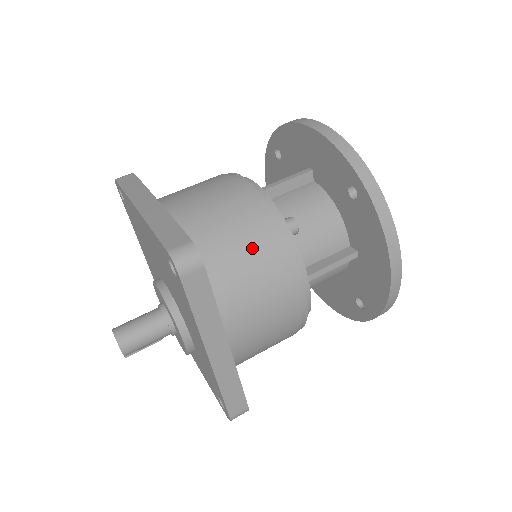
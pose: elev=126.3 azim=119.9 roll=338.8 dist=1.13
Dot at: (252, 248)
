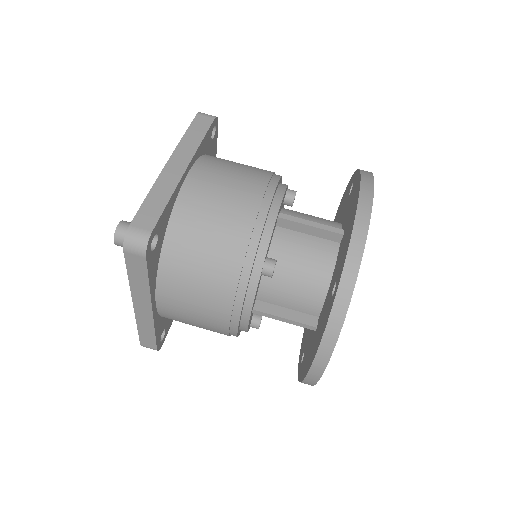
Dot at: (214, 263)
